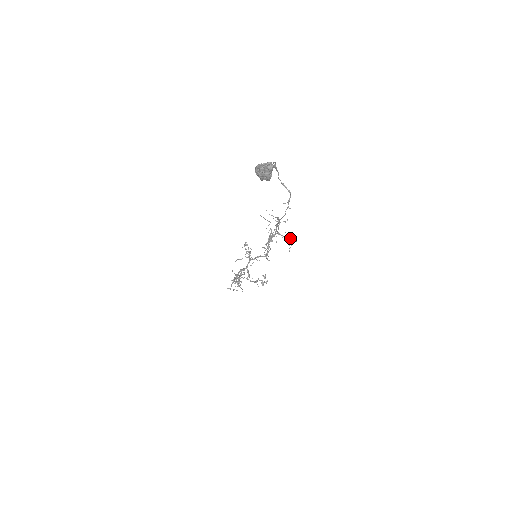
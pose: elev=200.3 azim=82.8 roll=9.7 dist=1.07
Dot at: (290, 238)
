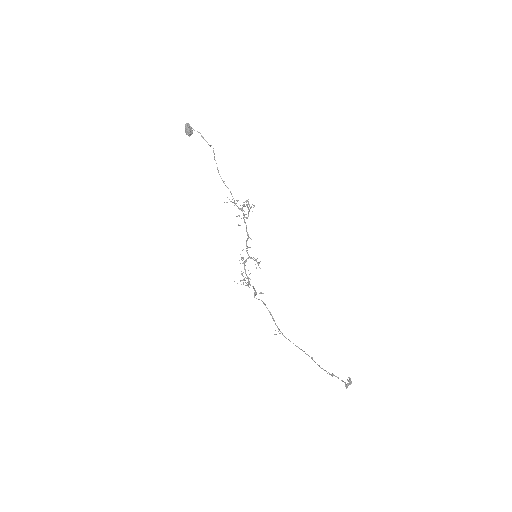
Dot at: (247, 201)
